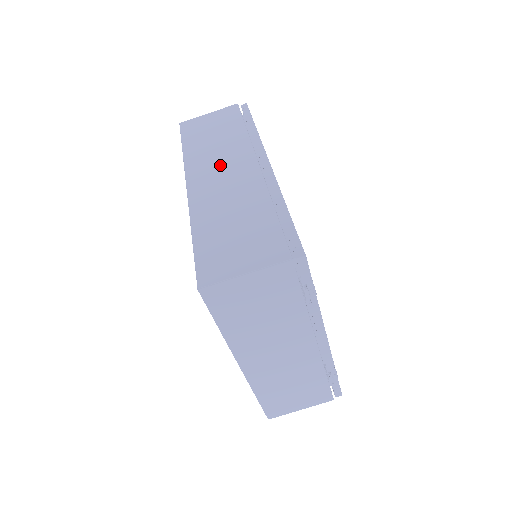
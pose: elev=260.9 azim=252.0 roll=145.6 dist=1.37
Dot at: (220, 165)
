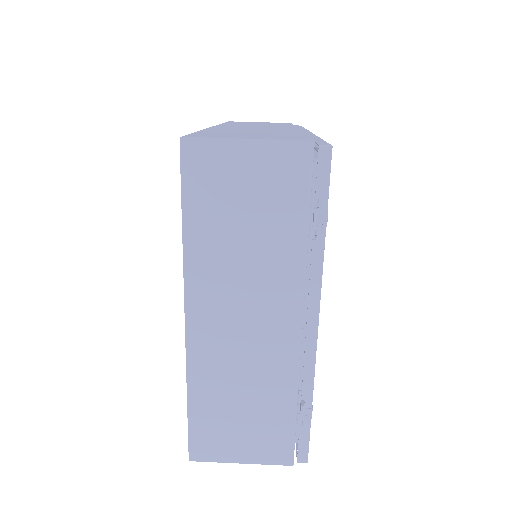
Dot at: (256, 126)
